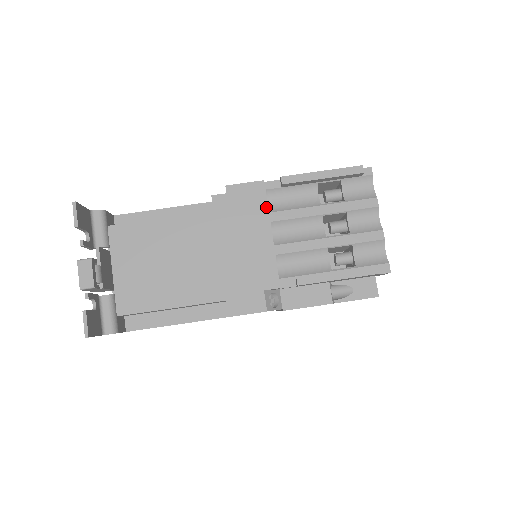
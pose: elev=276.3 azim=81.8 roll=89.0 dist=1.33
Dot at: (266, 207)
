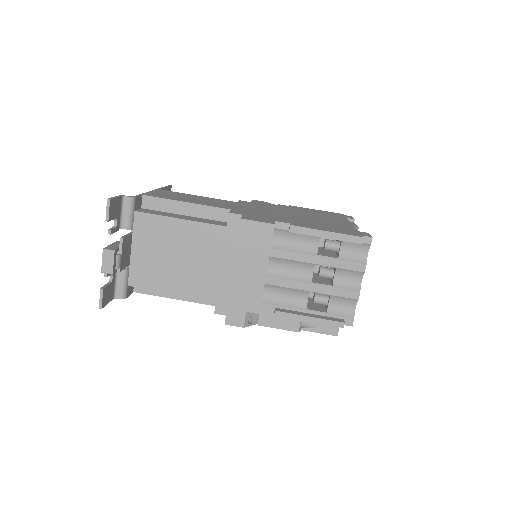
Dot at: (269, 247)
